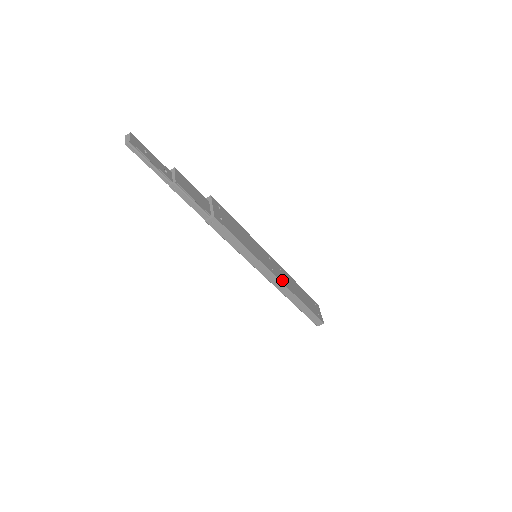
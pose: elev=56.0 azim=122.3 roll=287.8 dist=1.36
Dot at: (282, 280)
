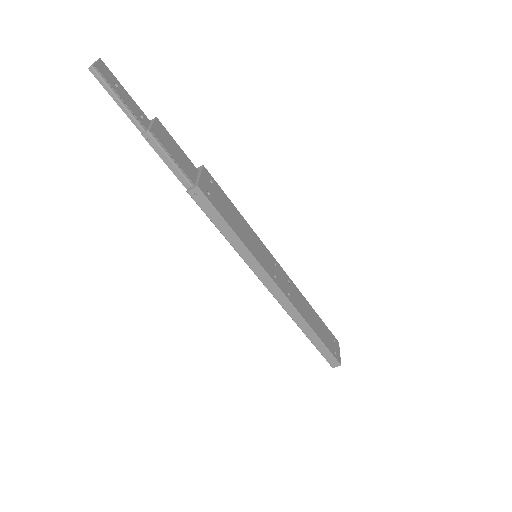
Dot at: (287, 294)
